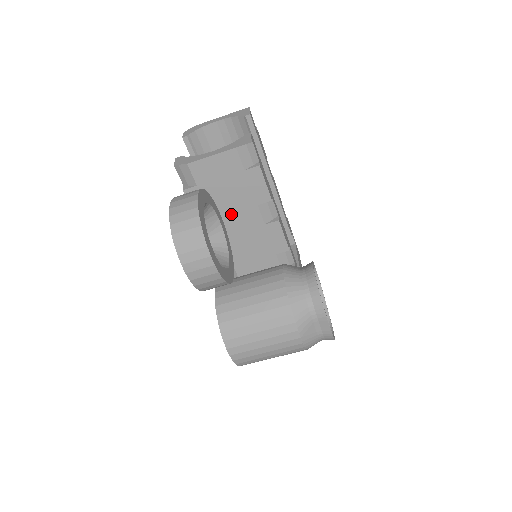
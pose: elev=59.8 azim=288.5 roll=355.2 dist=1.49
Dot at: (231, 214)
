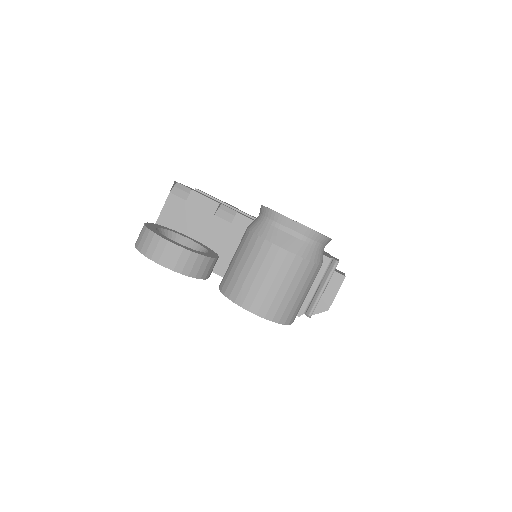
Dot at: (205, 236)
